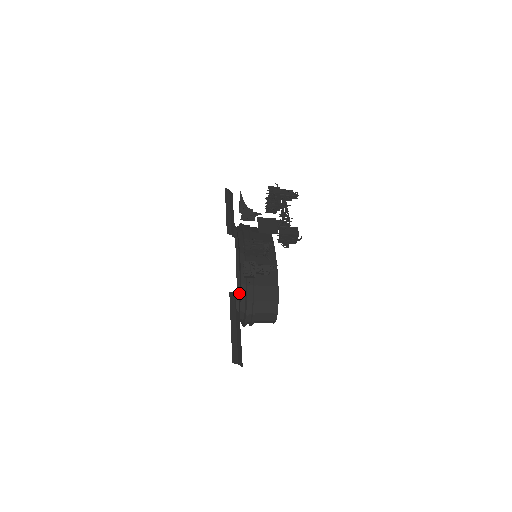
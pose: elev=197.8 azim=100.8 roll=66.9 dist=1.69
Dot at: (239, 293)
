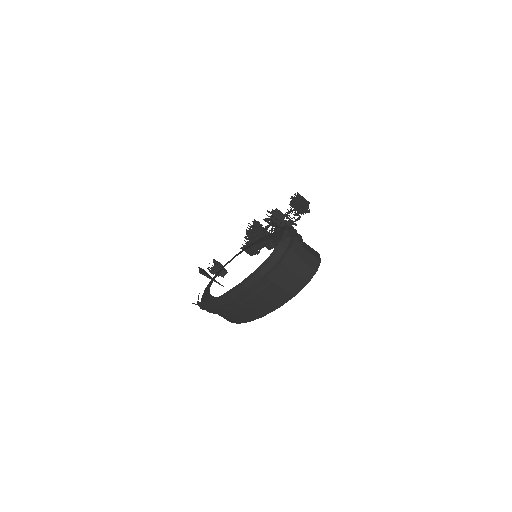
Dot at: occluded
